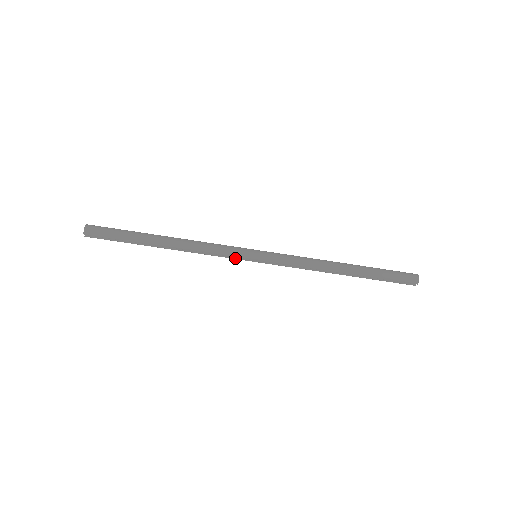
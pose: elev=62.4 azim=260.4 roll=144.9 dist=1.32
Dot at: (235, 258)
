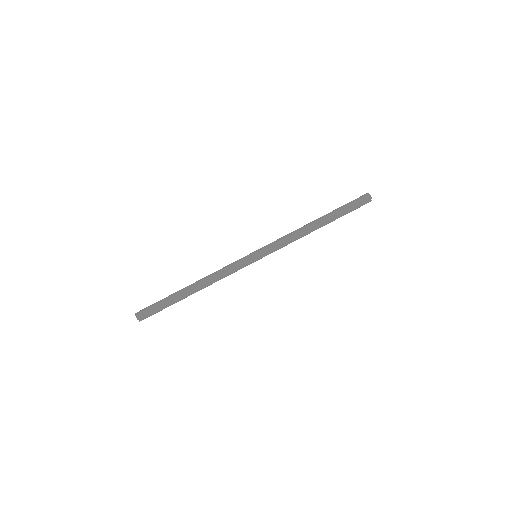
Dot at: occluded
